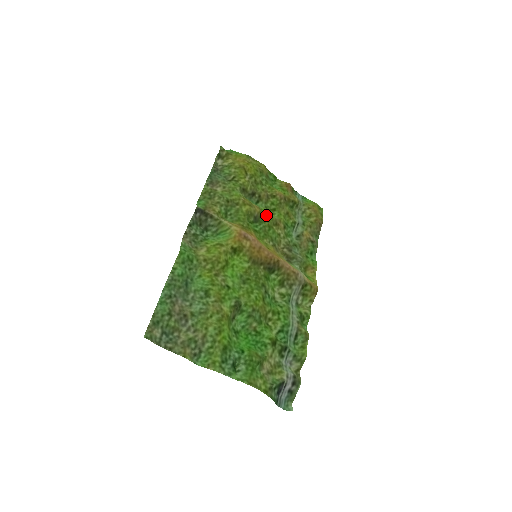
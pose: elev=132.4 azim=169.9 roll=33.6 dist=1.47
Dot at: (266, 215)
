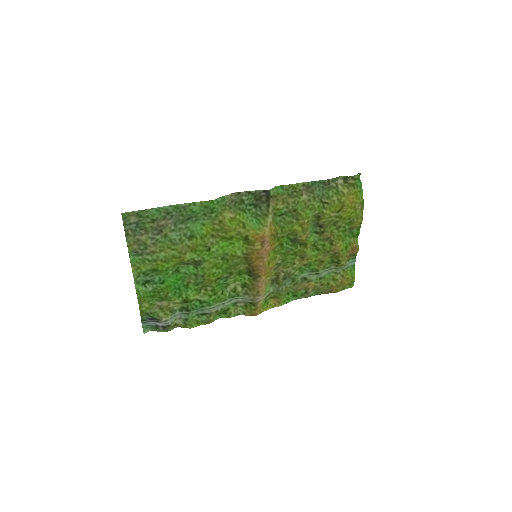
Dot at: (305, 246)
